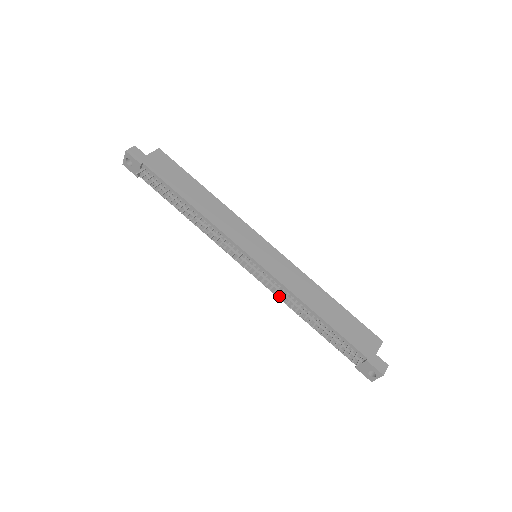
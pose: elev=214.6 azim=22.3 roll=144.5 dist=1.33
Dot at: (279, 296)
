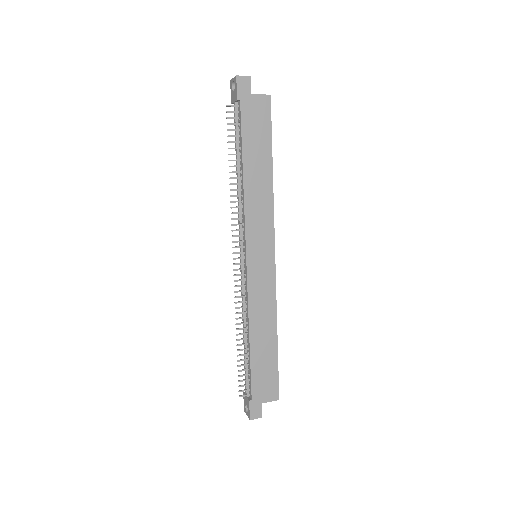
Dot at: occluded
